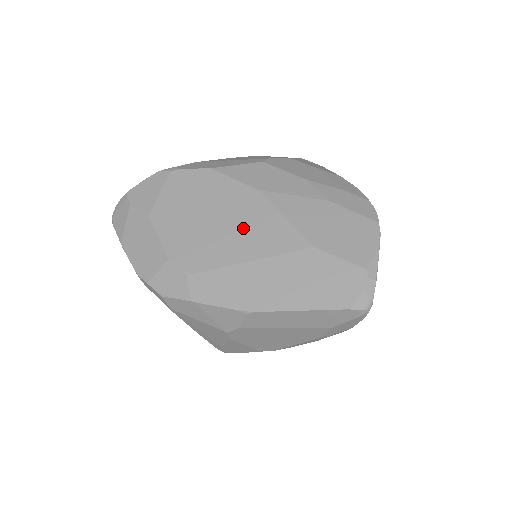
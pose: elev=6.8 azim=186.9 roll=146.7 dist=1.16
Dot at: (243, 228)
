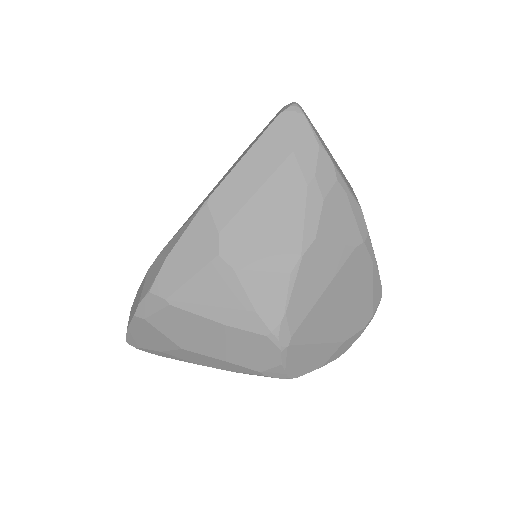
Dot at: occluded
